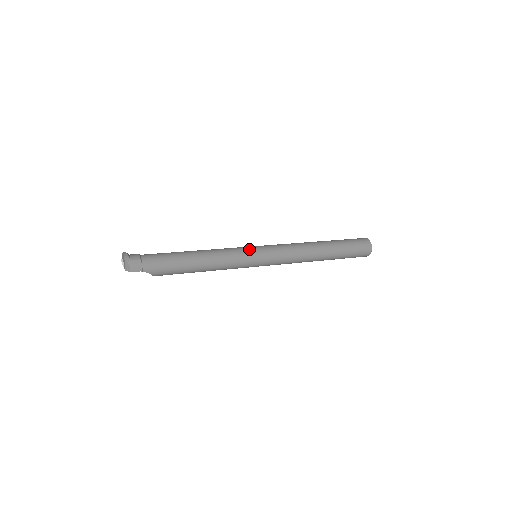
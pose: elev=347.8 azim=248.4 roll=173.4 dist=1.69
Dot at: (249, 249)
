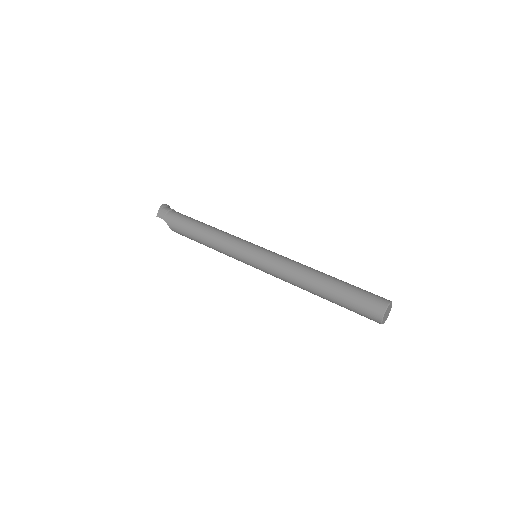
Dot at: (249, 243)
